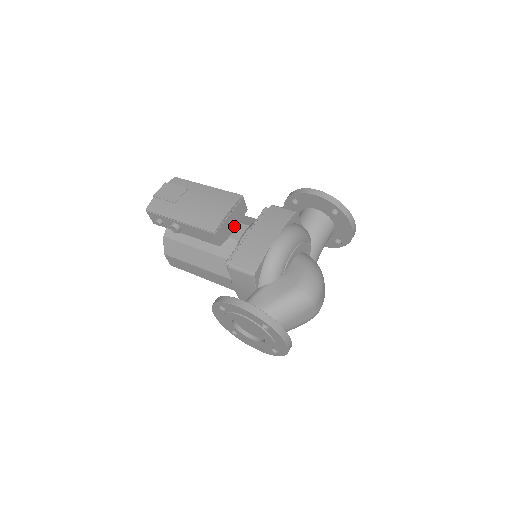
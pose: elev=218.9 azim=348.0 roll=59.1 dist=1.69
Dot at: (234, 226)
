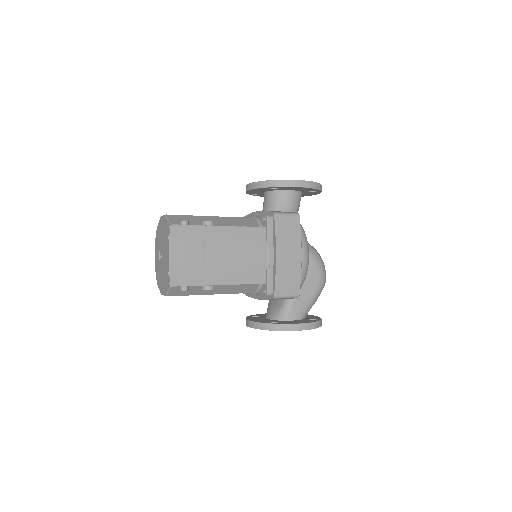
Dot at: occluded
